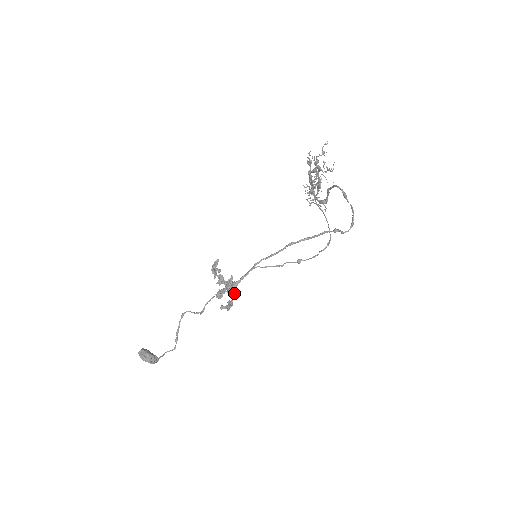
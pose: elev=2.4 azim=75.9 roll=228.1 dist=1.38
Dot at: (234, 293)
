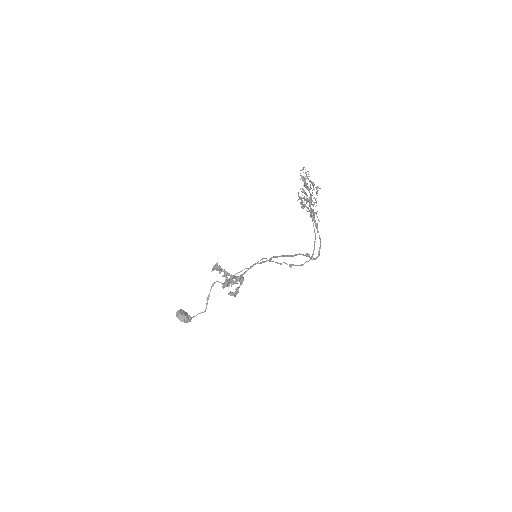
Dot at: (241, 281)
